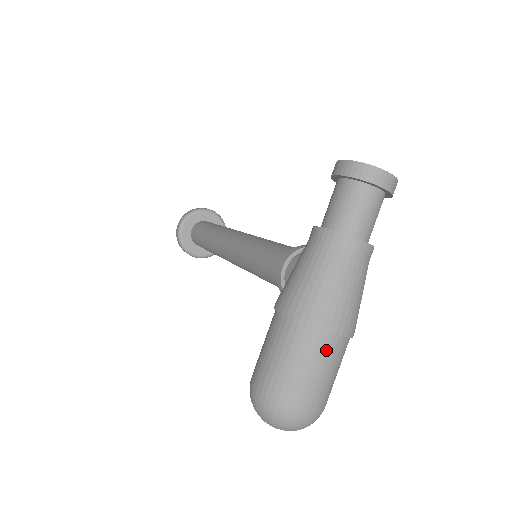
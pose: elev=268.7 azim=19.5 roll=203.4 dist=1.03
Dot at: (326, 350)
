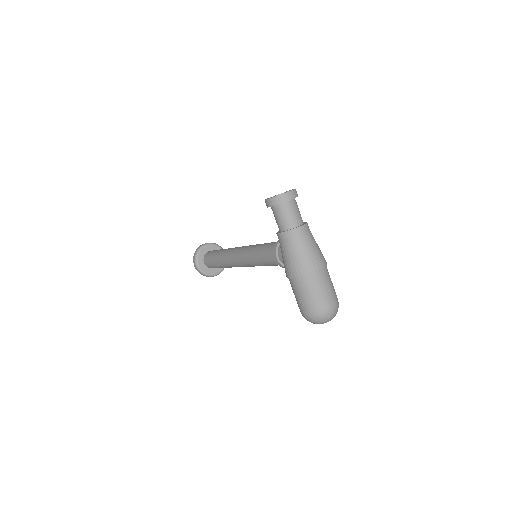
Dot at: (320, 279)
